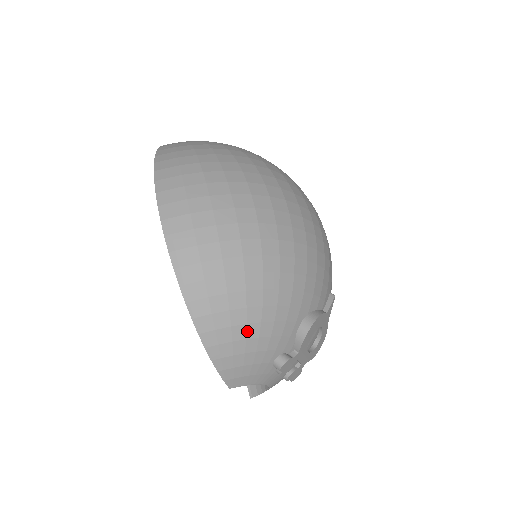
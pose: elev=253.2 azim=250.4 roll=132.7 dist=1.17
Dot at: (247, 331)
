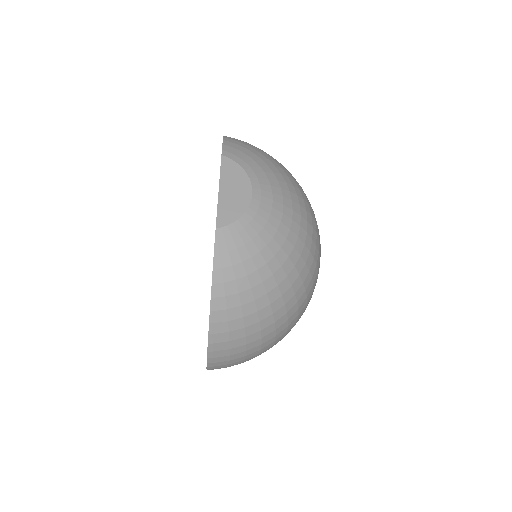
Dot at: occluded
